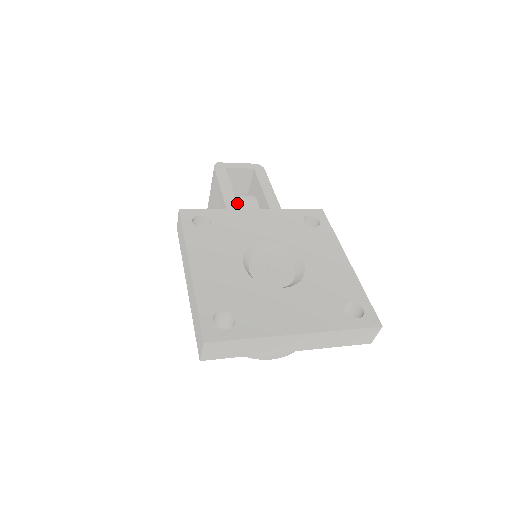
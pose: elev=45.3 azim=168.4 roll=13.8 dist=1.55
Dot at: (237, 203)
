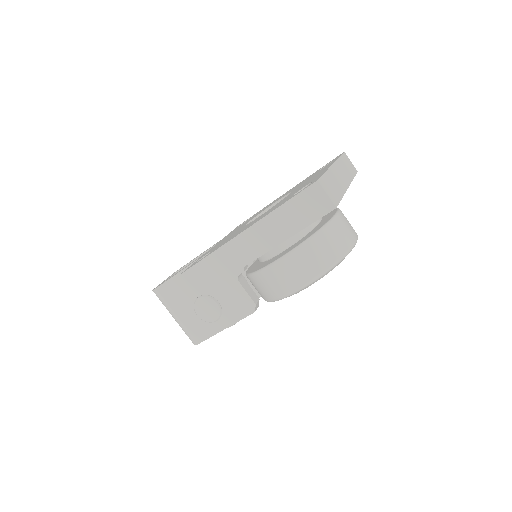
Dot at: occluded
